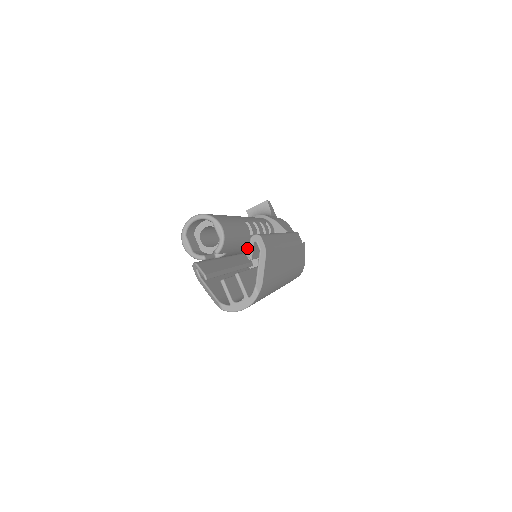
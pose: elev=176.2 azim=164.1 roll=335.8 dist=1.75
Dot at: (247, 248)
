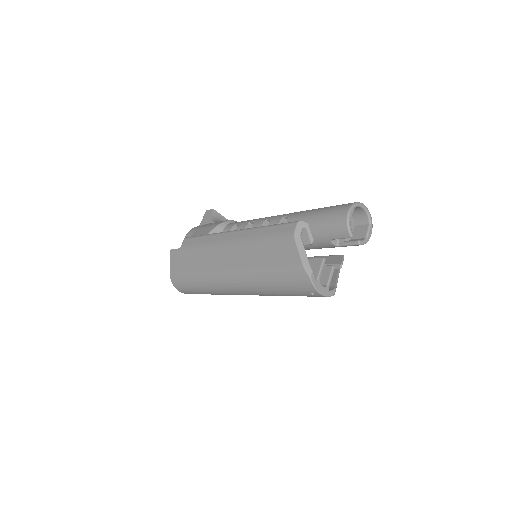
Dot at: occluded
